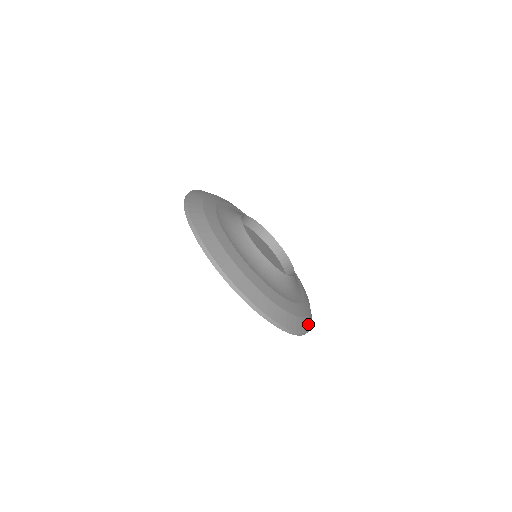
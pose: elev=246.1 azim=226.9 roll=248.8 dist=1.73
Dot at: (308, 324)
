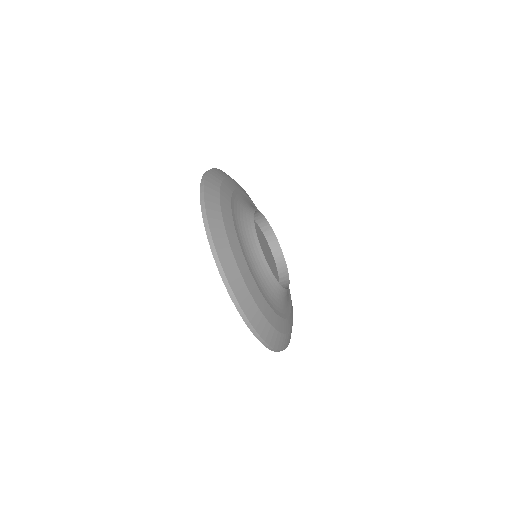
Dot at: occluded
